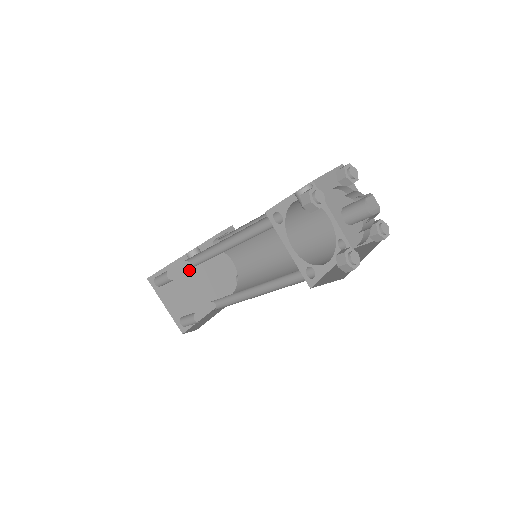
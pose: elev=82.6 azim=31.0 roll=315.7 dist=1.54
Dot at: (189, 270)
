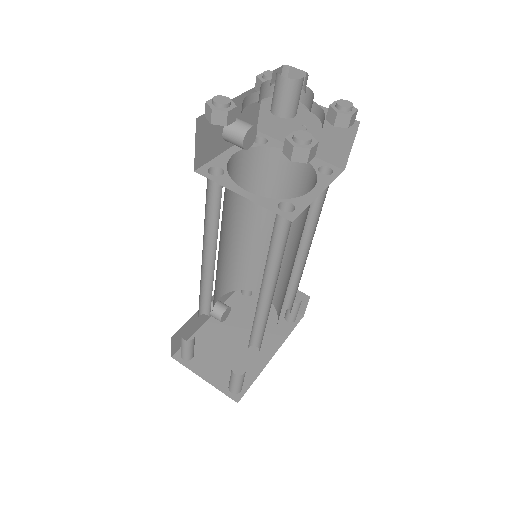
Dot at: (221, 330)
